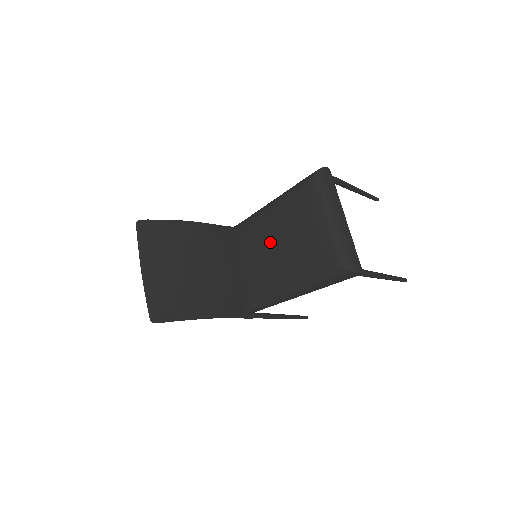
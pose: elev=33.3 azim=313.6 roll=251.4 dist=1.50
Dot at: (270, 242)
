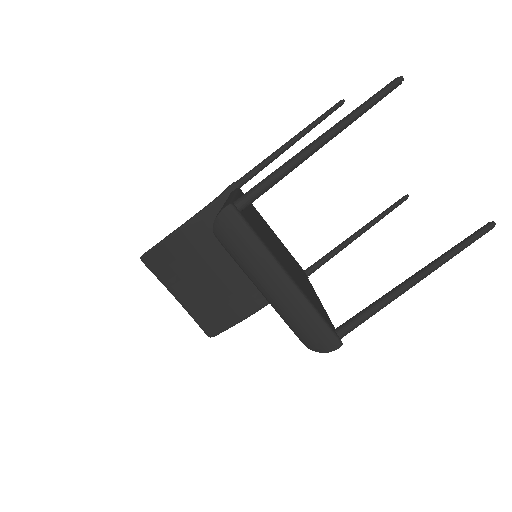
Dot at: occluded
